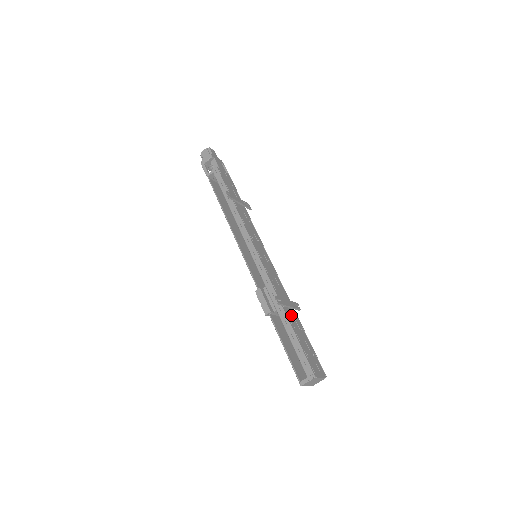
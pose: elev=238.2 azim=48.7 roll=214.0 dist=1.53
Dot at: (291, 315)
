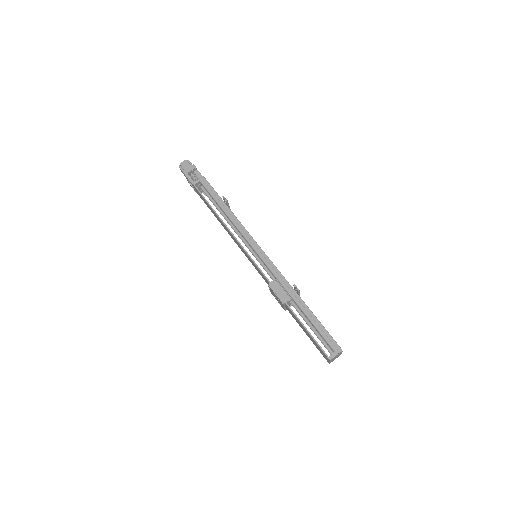
Dot at: occluded
